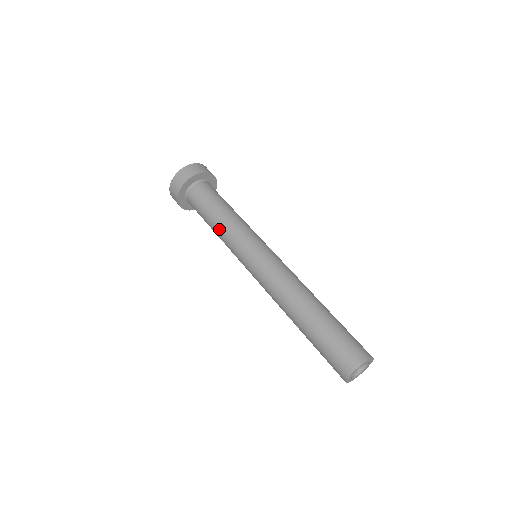
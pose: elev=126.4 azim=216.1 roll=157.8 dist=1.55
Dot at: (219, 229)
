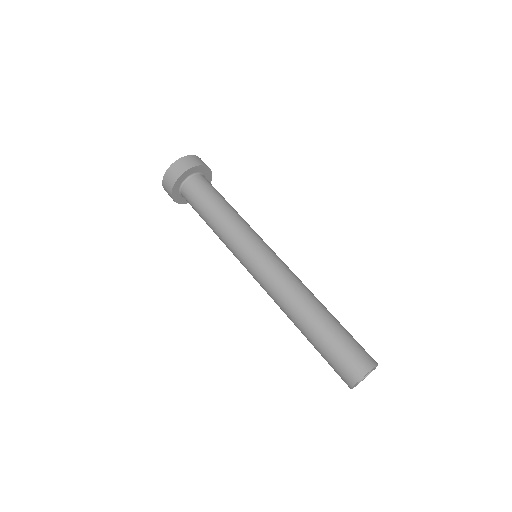
Dot at: (217, 227)
